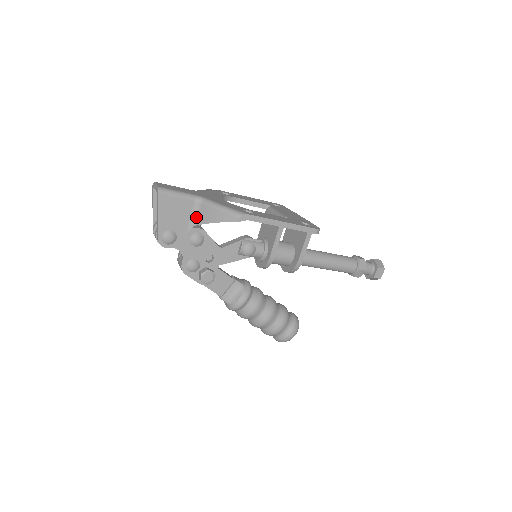
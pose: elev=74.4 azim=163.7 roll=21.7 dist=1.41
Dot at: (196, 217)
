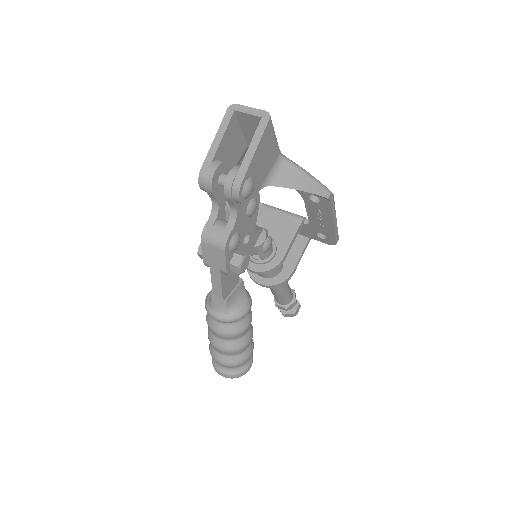
Dot at: (274, 175)
